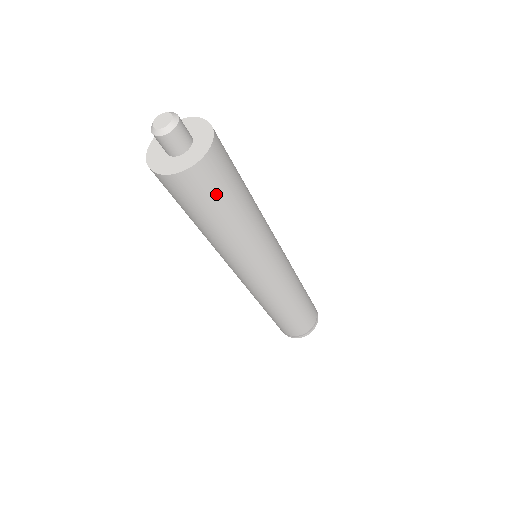
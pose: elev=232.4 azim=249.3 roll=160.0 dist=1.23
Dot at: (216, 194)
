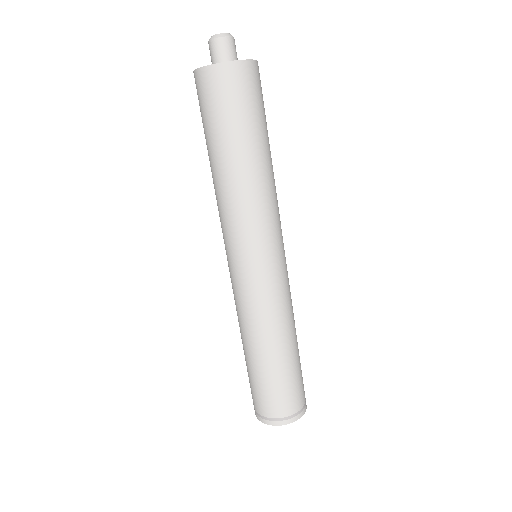
Dot at: (248, 106)
